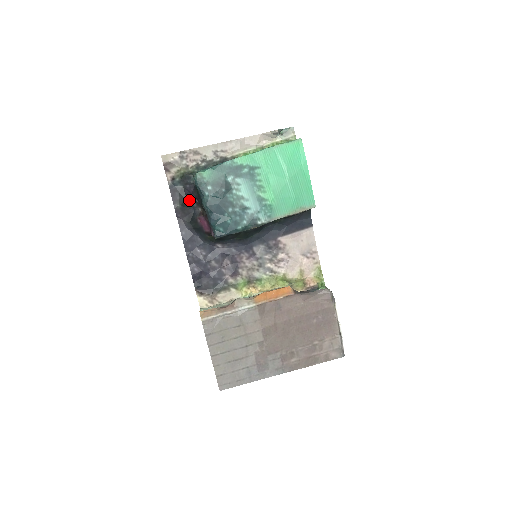
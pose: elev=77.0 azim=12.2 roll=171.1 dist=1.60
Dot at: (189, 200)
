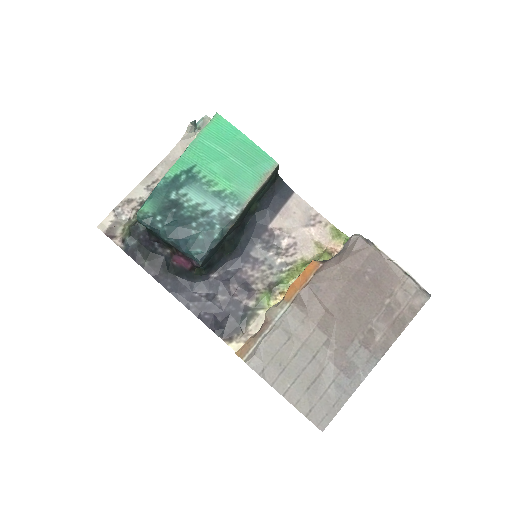
Dot at: (151, 249)
